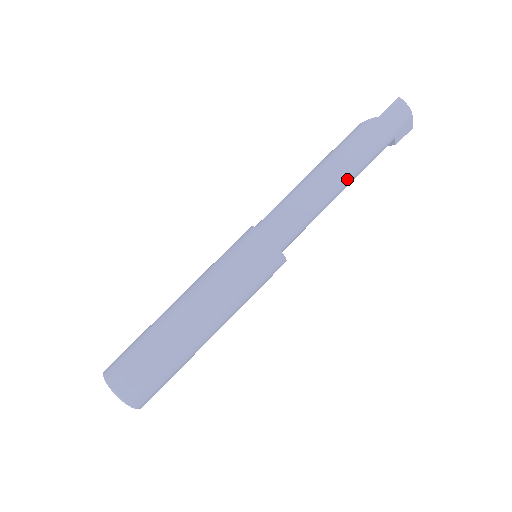
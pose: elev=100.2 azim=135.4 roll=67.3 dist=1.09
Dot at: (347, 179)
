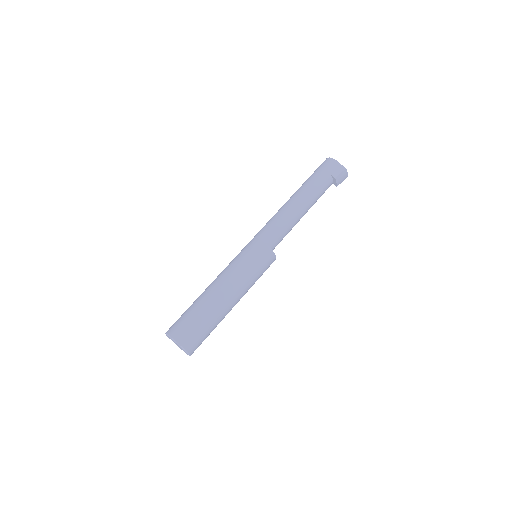
Dot at: (300, 199)
